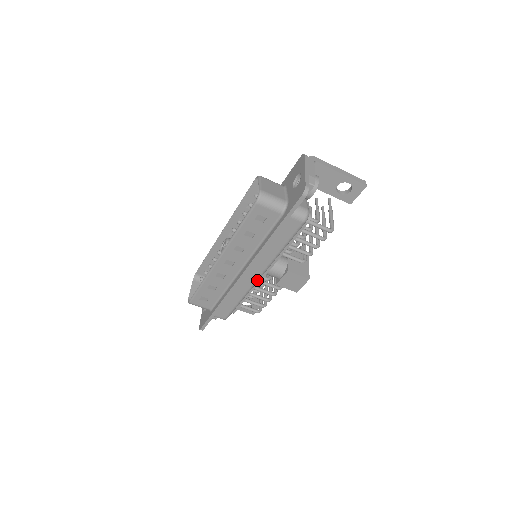
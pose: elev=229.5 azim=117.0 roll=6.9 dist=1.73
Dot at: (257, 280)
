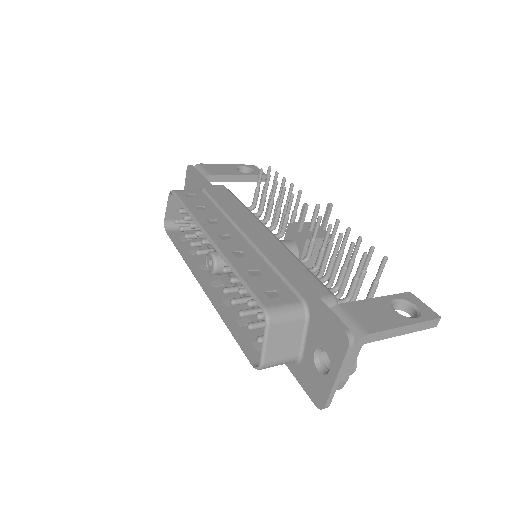
Dot at: occluded
